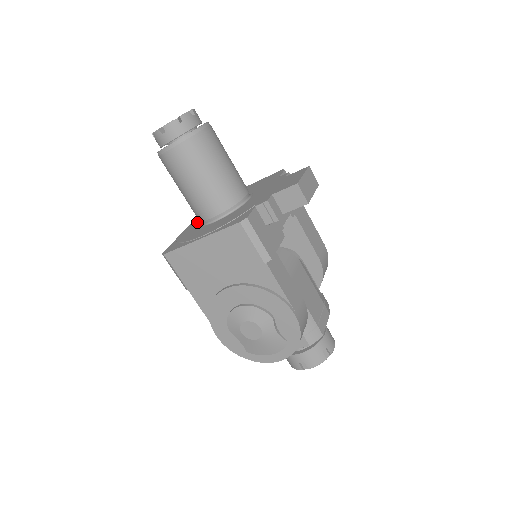
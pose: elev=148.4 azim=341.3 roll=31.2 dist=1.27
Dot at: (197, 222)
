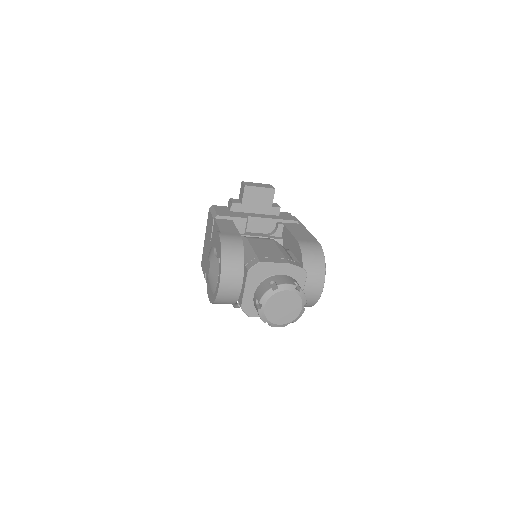
Dot at: occluded
